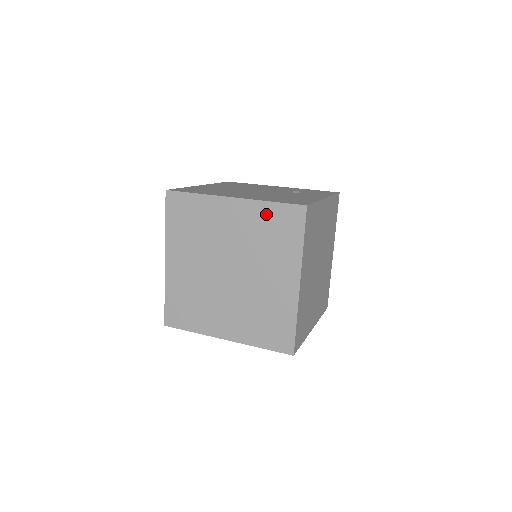
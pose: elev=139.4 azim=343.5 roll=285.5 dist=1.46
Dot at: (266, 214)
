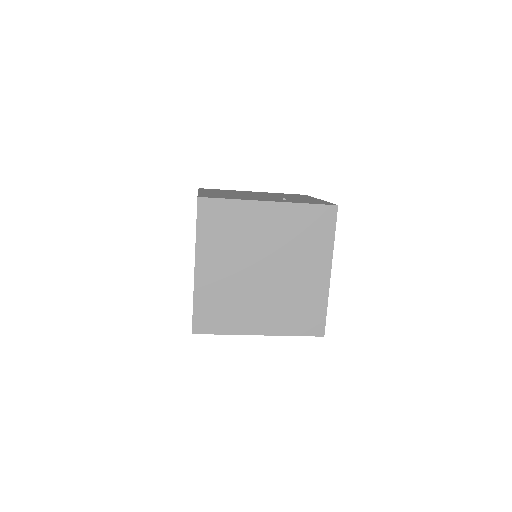
Dot at: occluded
